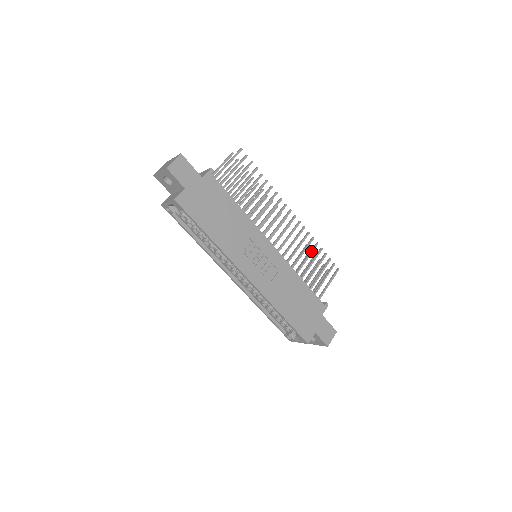
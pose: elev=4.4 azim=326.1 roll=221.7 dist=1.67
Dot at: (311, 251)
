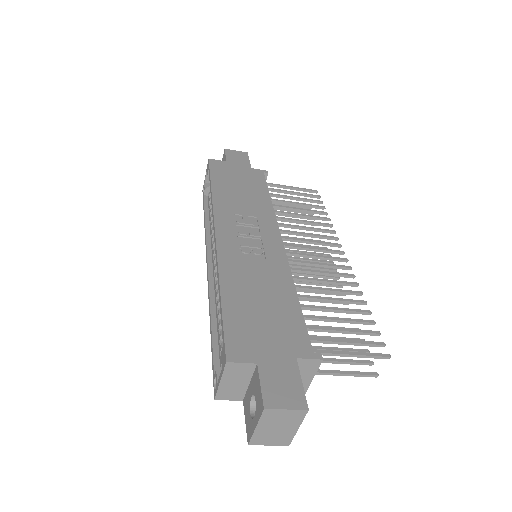
Dot at: (346, 299)
